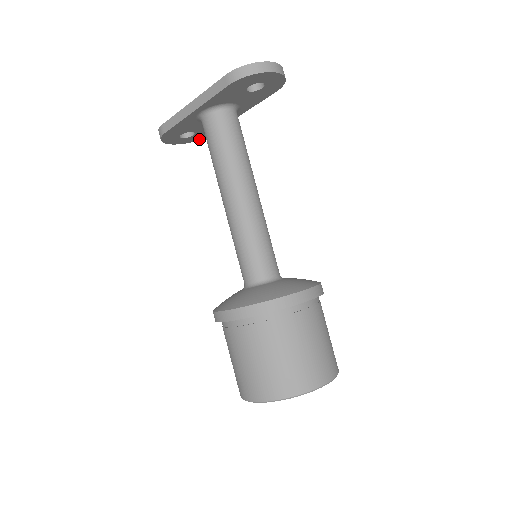
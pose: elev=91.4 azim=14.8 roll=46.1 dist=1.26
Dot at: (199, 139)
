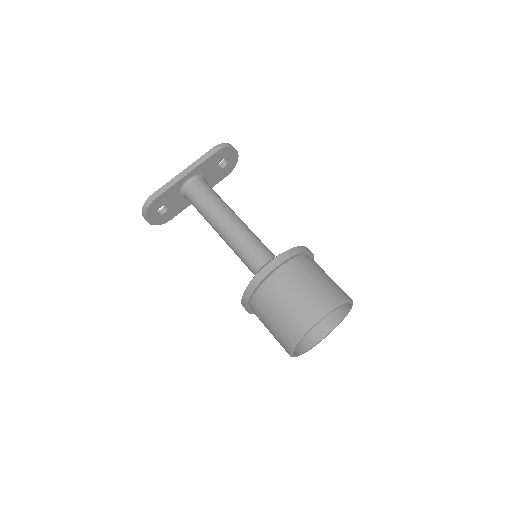
Dot at: (162, 223)
